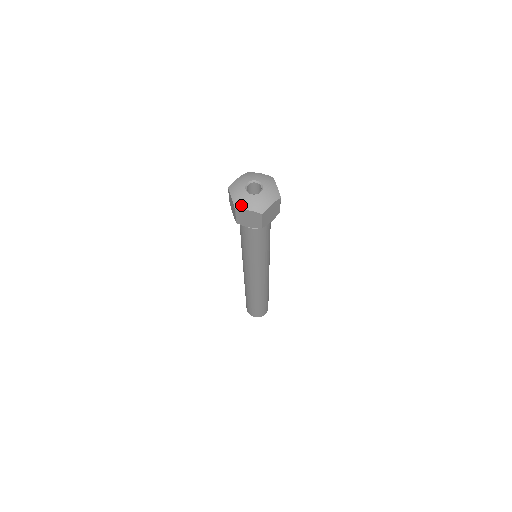
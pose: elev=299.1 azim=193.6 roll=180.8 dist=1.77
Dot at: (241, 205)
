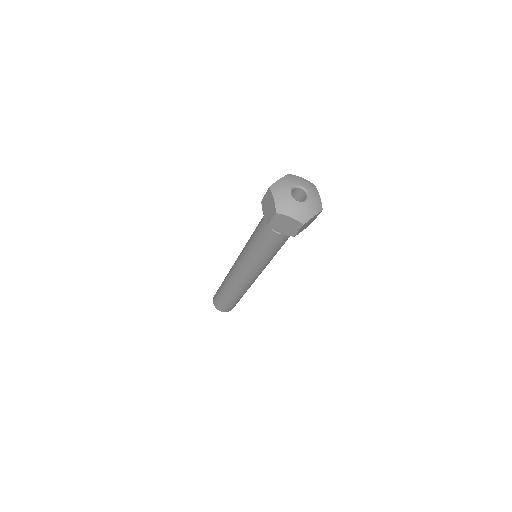
Dot at: (284, 210)
